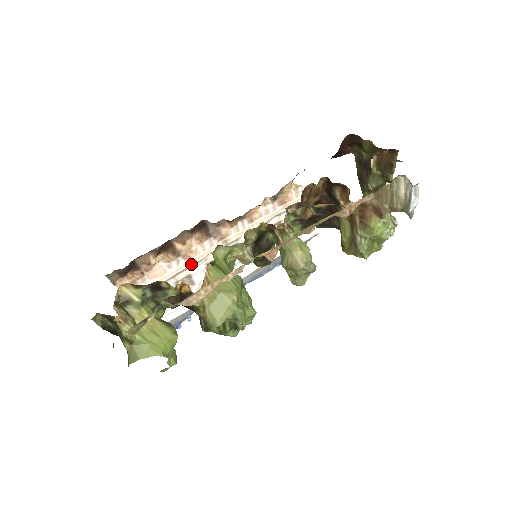
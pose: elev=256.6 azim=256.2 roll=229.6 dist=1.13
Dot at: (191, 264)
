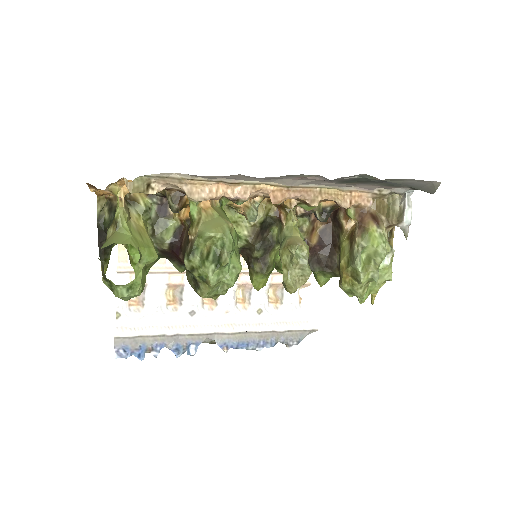
Dot at: occluded
